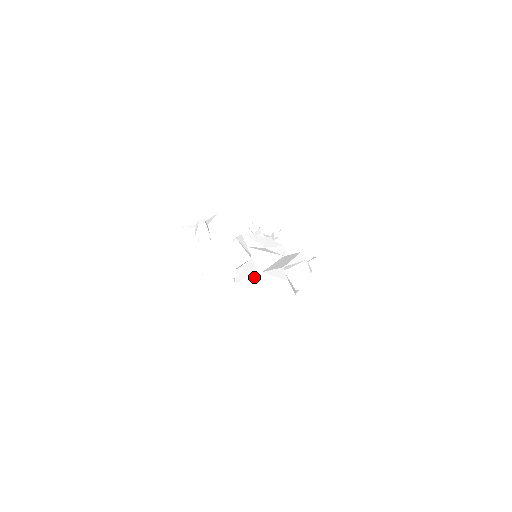
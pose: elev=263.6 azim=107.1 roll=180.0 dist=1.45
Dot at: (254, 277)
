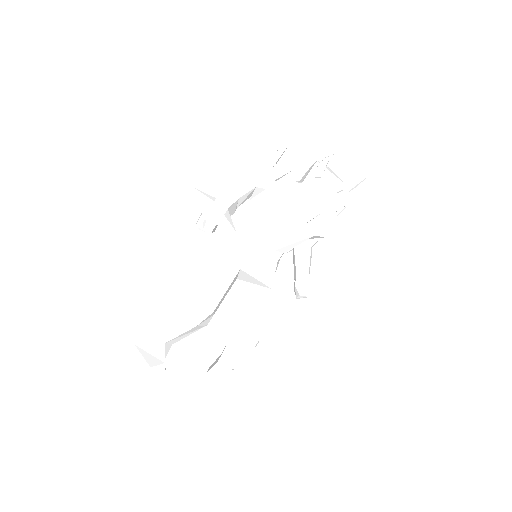
Dot at: occluded
